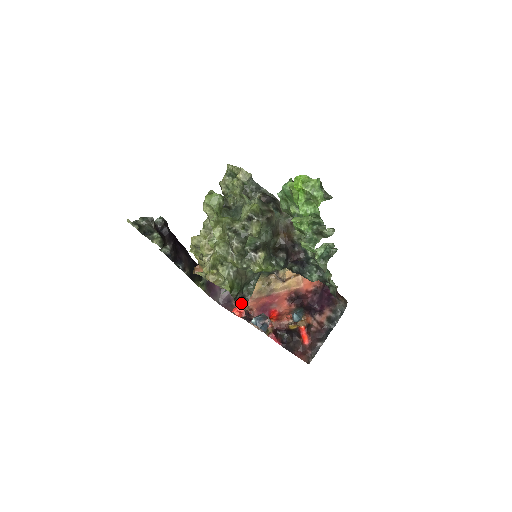
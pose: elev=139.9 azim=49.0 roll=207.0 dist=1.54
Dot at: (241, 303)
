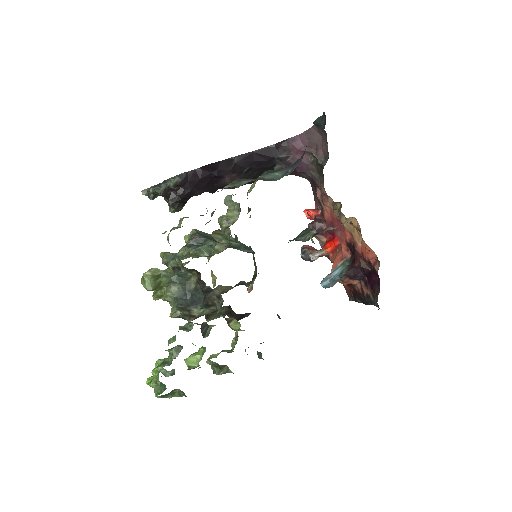
Dot at: occluded
